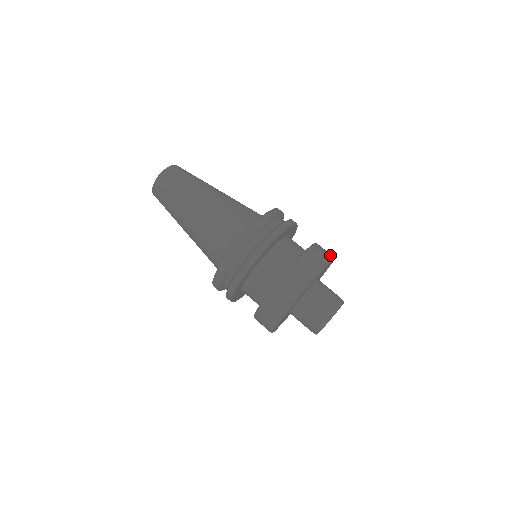
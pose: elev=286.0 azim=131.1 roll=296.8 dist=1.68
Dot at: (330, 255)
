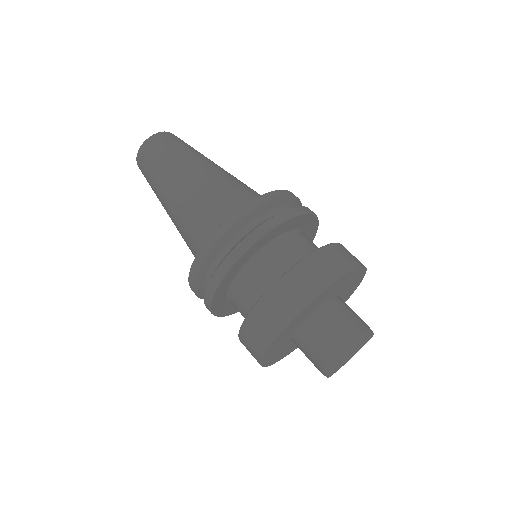
Dot at: (326, 279)
